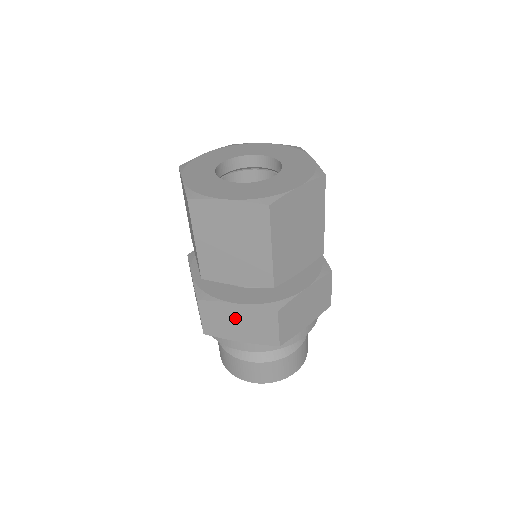
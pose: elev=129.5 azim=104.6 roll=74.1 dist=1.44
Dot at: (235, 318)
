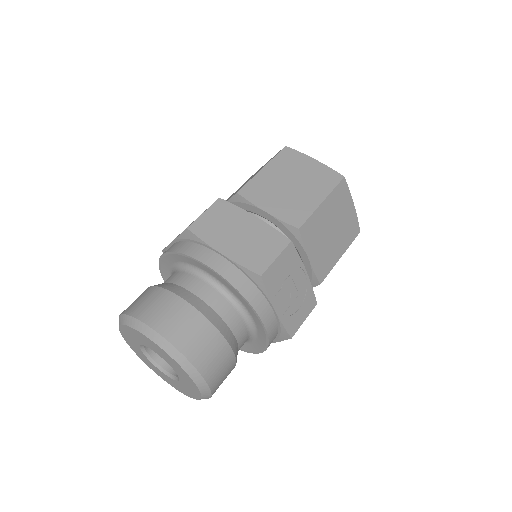
Dot at: occluded
